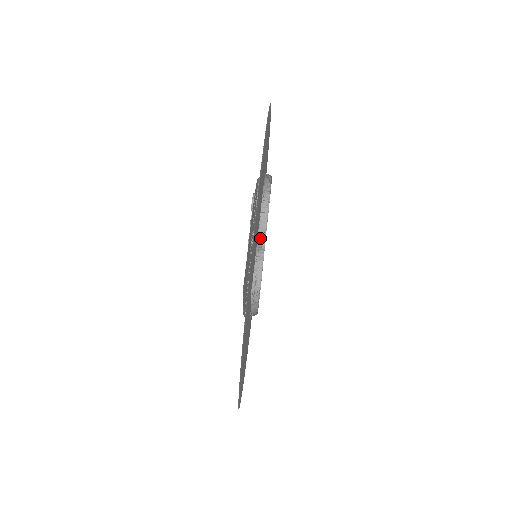
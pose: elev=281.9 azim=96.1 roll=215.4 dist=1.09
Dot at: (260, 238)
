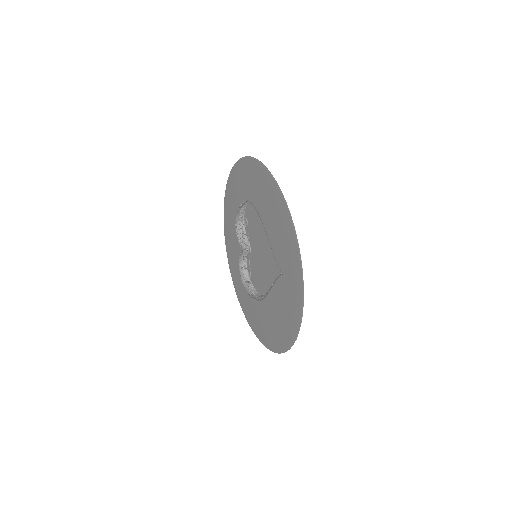
Dot at: occluded
